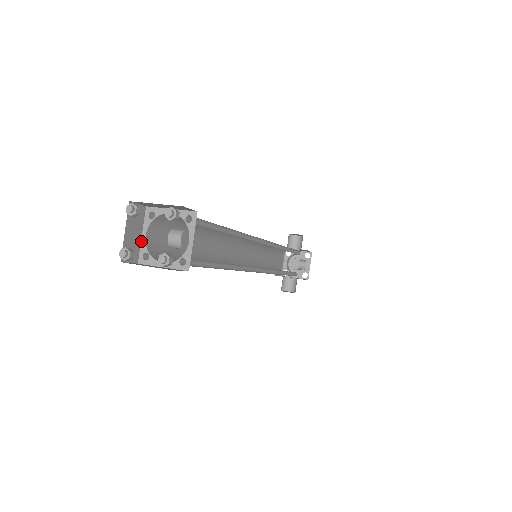
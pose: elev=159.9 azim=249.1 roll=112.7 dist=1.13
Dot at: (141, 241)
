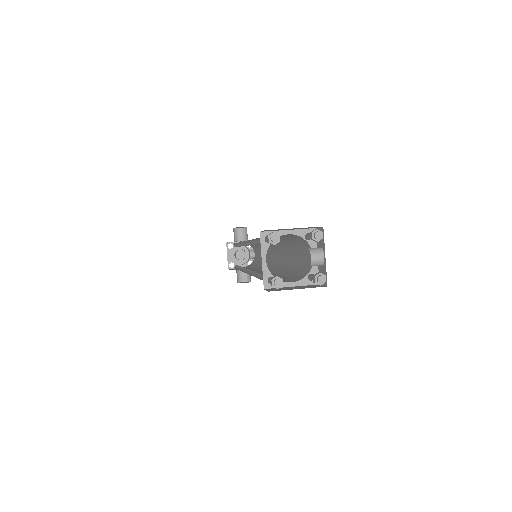
Dot at: (262, 267)
